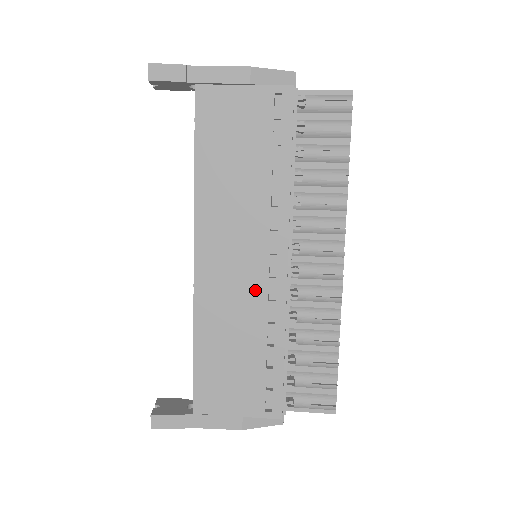
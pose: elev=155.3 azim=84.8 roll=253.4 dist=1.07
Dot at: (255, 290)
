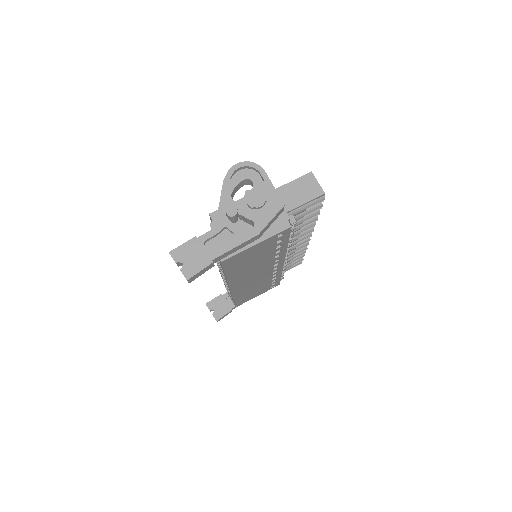
Dot at: (266, 276)
